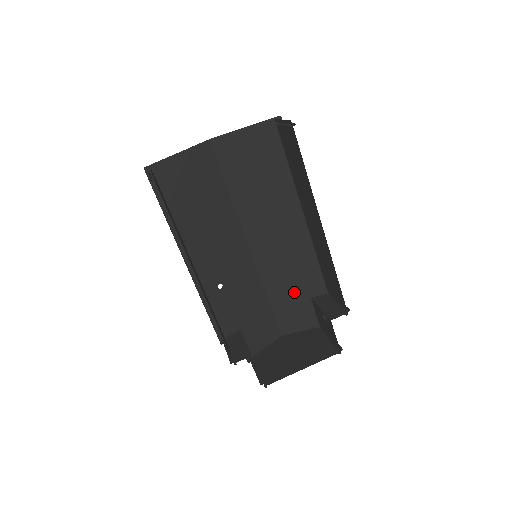
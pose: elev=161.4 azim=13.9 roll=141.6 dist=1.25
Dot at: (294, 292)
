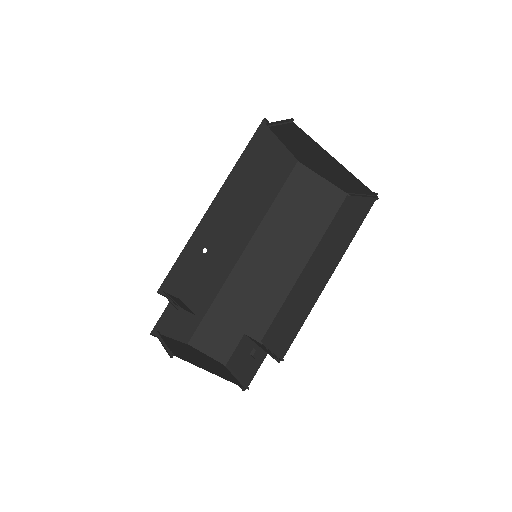
Dot at: (236, 318)
